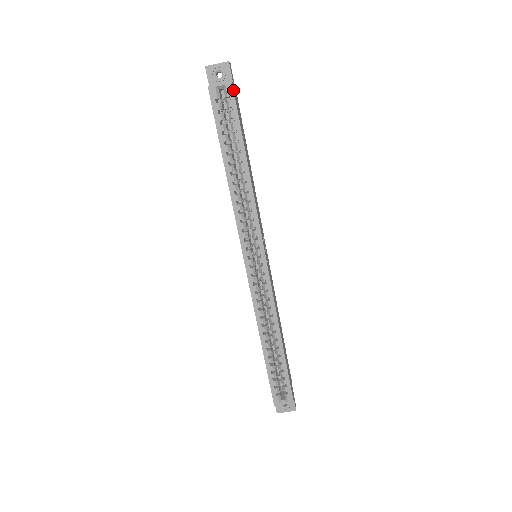
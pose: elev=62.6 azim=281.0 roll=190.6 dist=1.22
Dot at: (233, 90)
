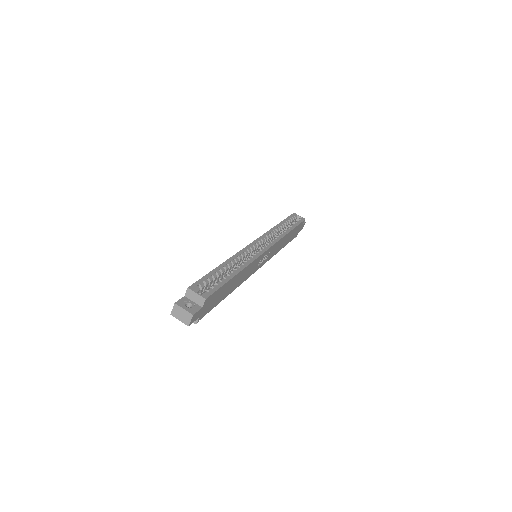
Dot at: (304, 220)
